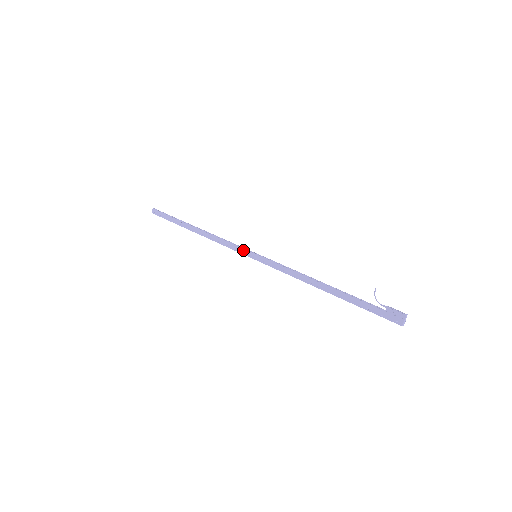
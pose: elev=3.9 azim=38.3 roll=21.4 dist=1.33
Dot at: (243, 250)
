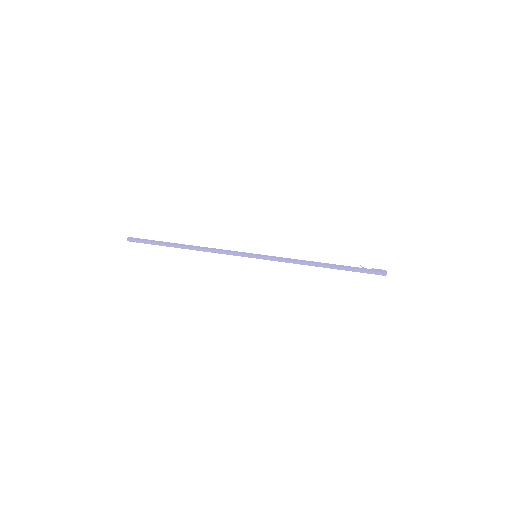
Dot at: (243, 252)
